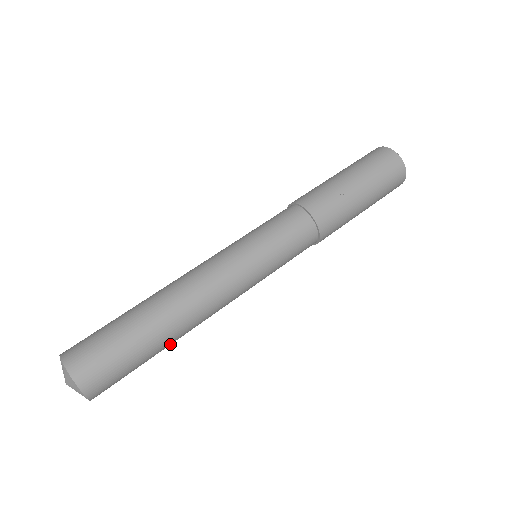
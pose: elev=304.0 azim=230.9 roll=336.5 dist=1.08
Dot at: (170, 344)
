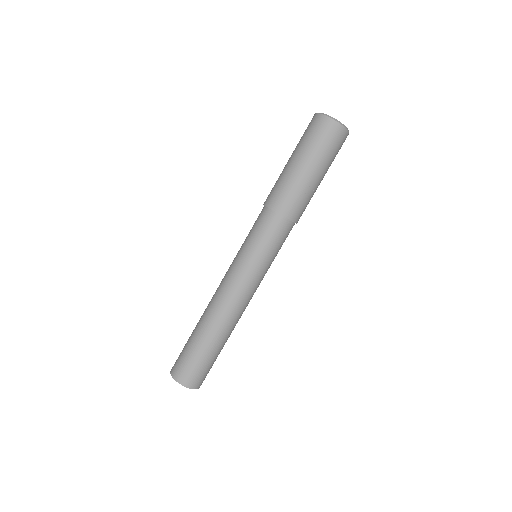
Dot at: occluded
